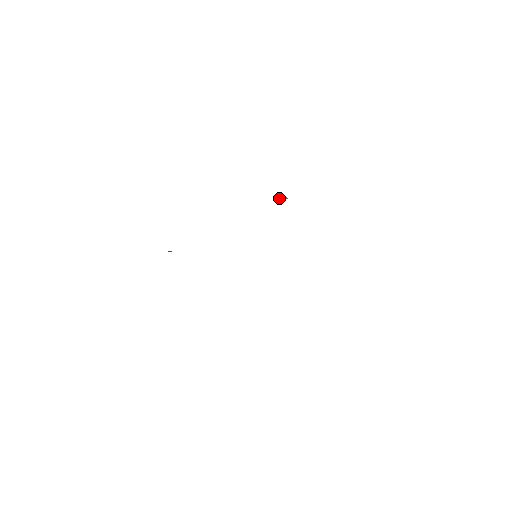
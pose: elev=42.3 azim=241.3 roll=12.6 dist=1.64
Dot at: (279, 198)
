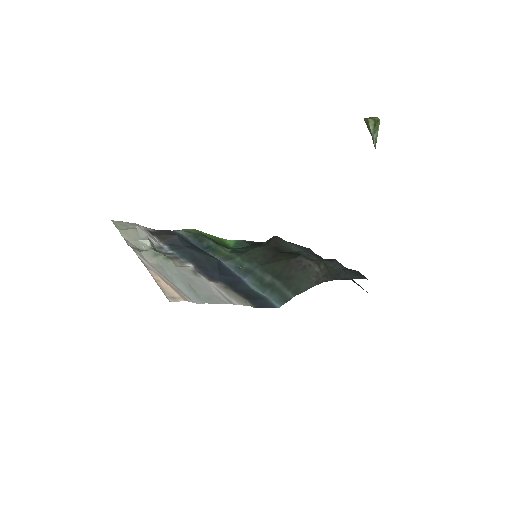
Dot at: (369, 128)
